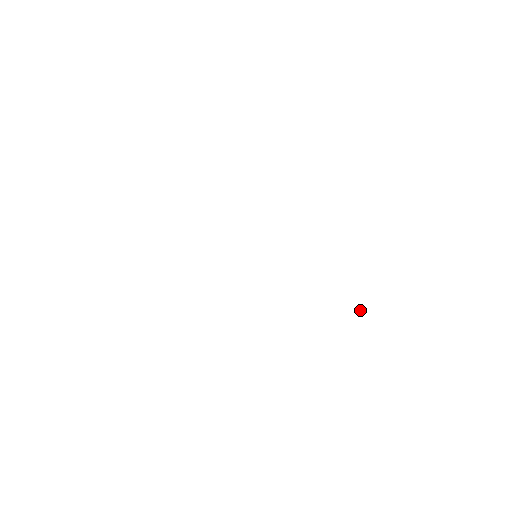
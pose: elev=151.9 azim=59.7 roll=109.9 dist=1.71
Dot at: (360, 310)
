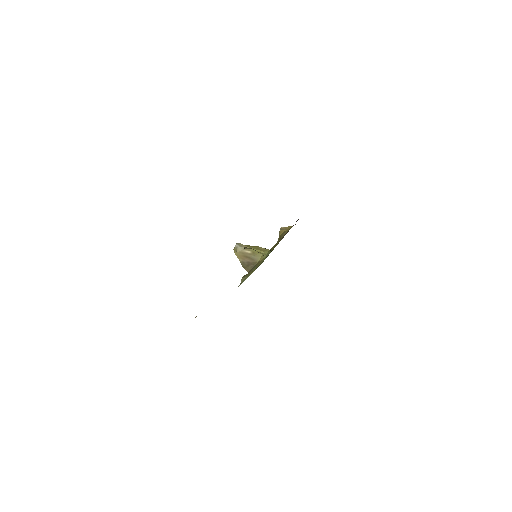
Dot at: (280, 230)
